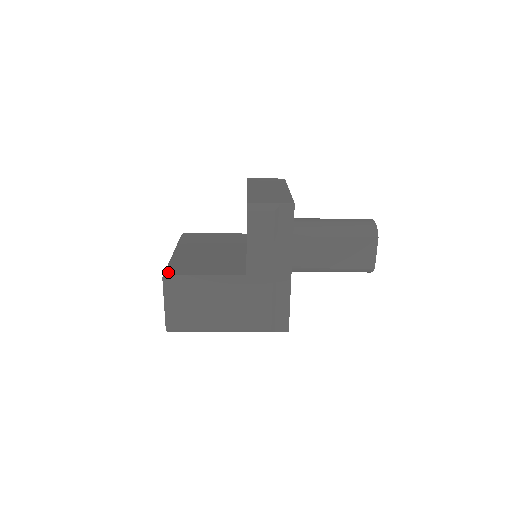
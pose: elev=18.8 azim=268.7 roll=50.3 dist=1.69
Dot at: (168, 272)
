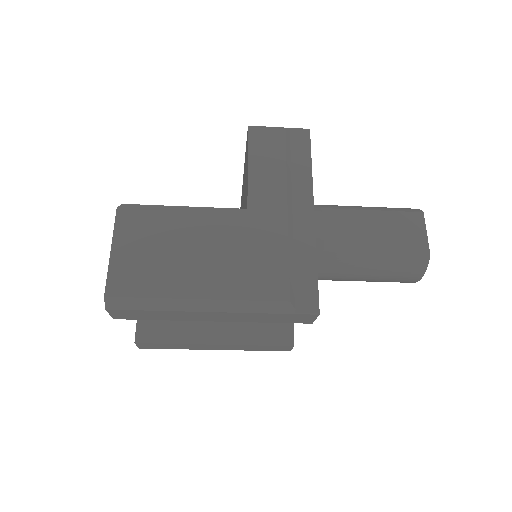
Dot at: occluded
